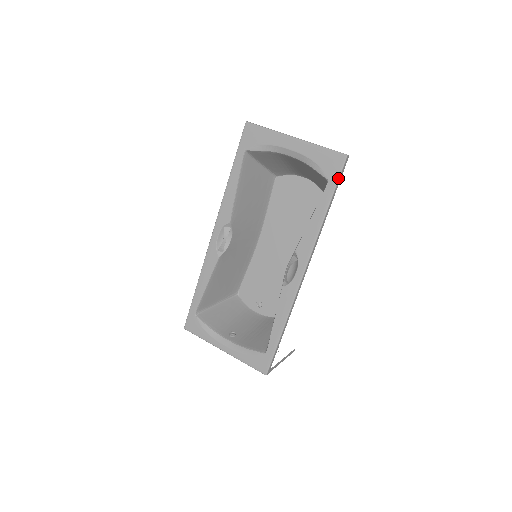
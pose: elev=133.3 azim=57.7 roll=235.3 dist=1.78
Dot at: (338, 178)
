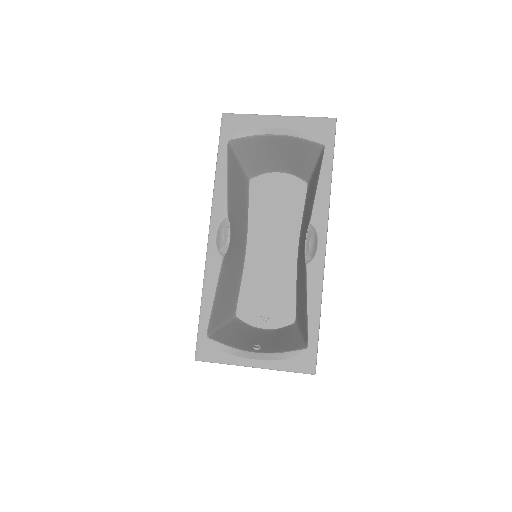
Dot at: (334, 140)
